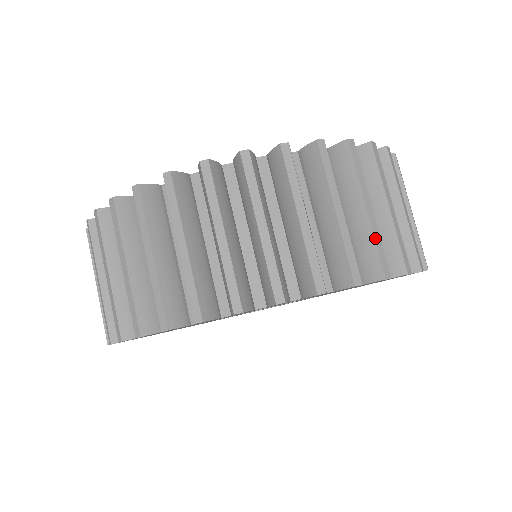
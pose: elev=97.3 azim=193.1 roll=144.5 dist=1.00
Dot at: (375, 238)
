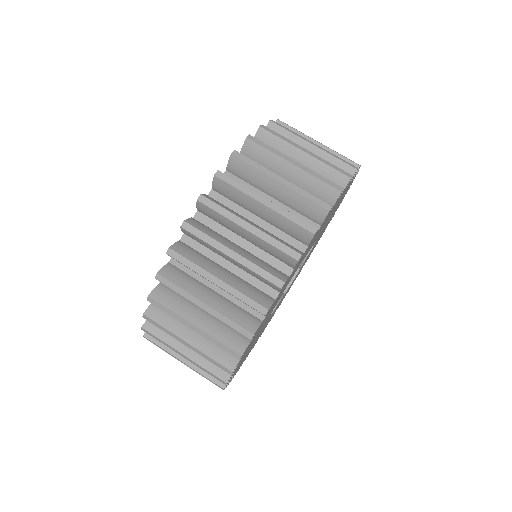
Dot at: (301, 194)
